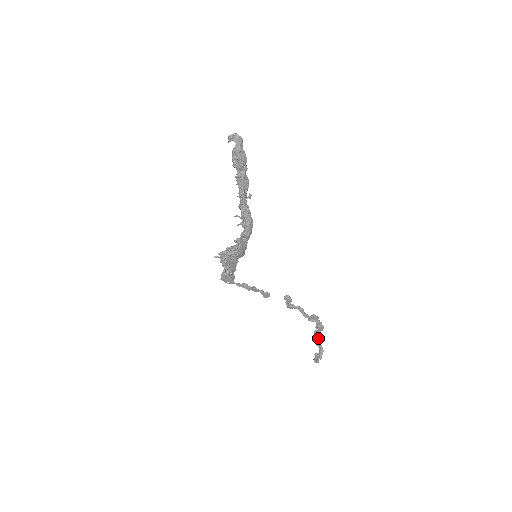
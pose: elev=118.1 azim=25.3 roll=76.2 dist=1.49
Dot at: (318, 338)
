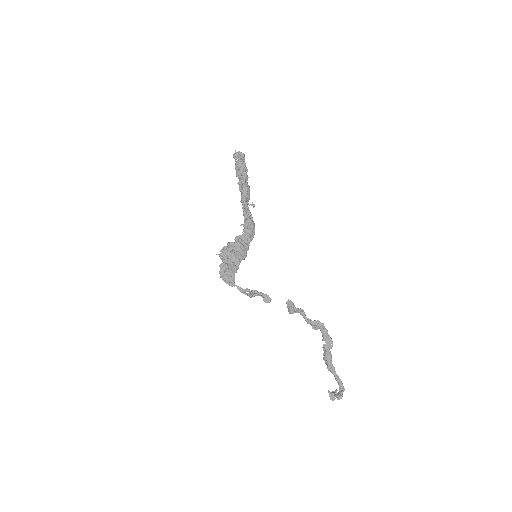
Dot at: (328, 357)
